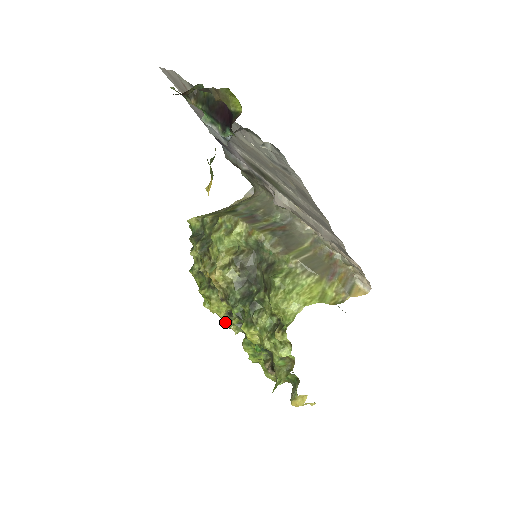
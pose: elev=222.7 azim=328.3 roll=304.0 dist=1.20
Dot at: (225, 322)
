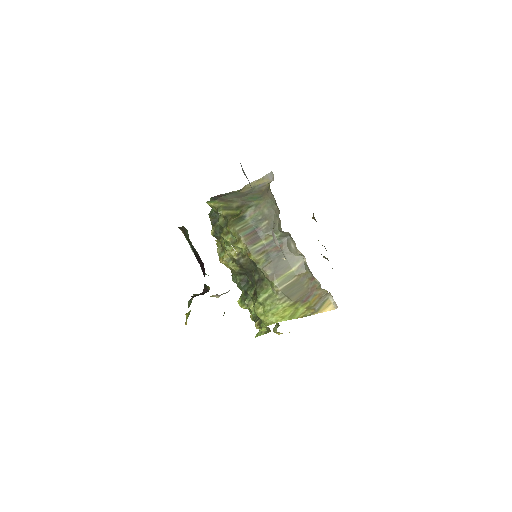
Dot at: occluded
